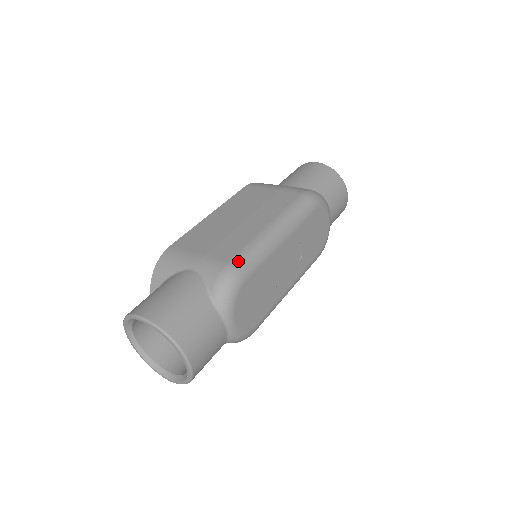
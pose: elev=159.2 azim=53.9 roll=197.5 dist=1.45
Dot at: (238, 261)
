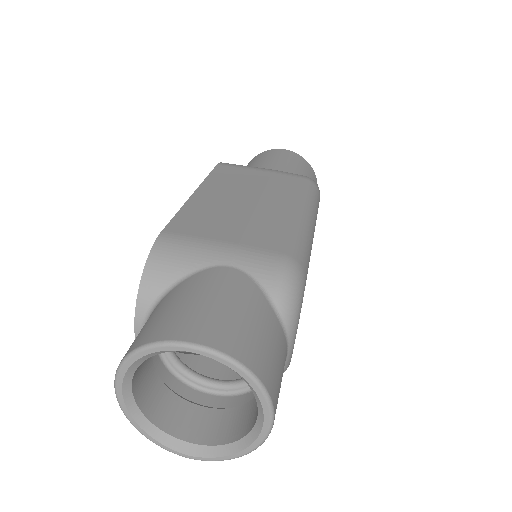
Dot at: (294, 253)
